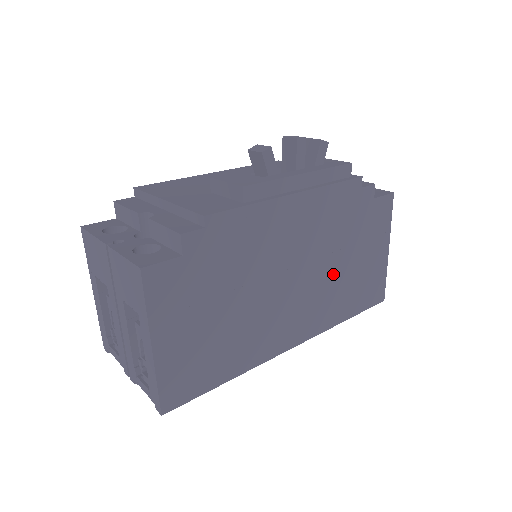
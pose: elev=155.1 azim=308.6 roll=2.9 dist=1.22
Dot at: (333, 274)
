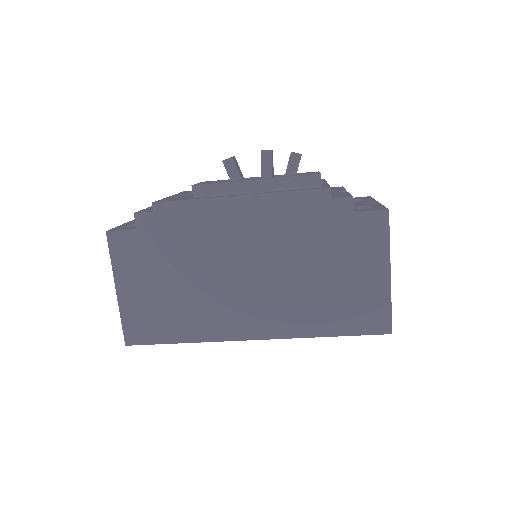
Dot at: (300, 281)
